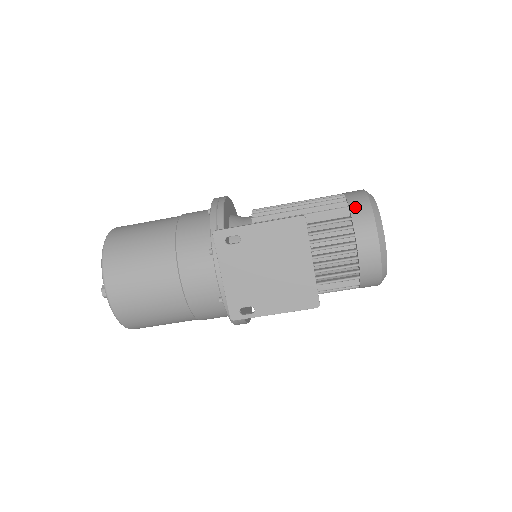
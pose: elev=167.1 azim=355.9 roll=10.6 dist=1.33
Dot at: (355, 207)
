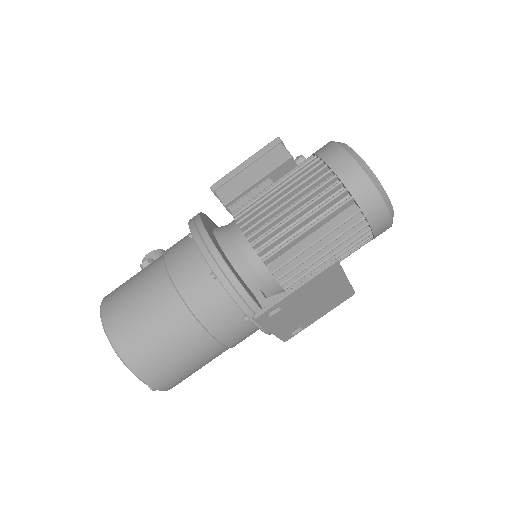
Dot at: (360, 196)
